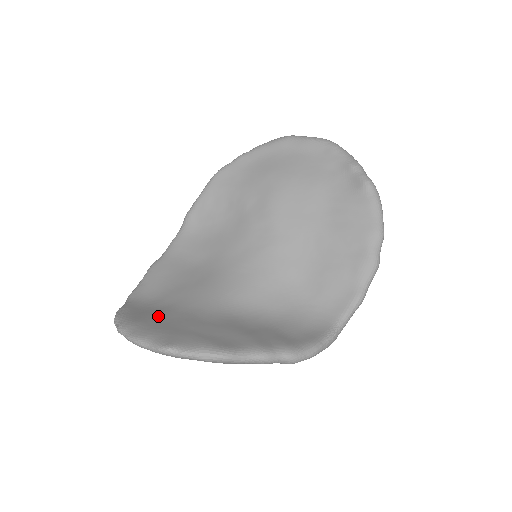
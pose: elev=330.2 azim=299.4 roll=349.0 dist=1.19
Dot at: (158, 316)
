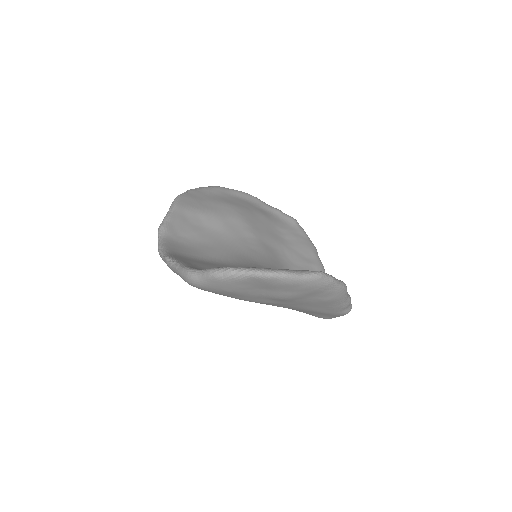
Dot at: occluded
